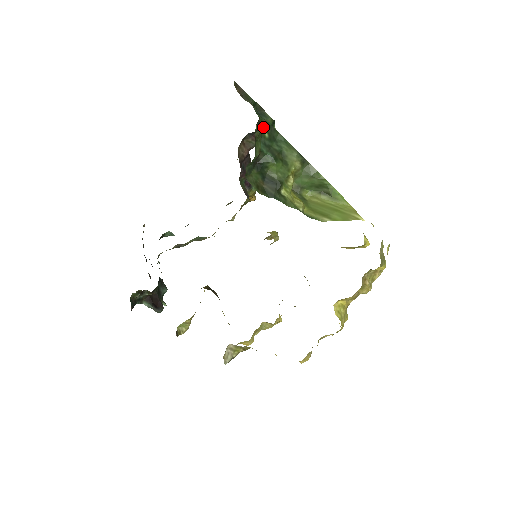
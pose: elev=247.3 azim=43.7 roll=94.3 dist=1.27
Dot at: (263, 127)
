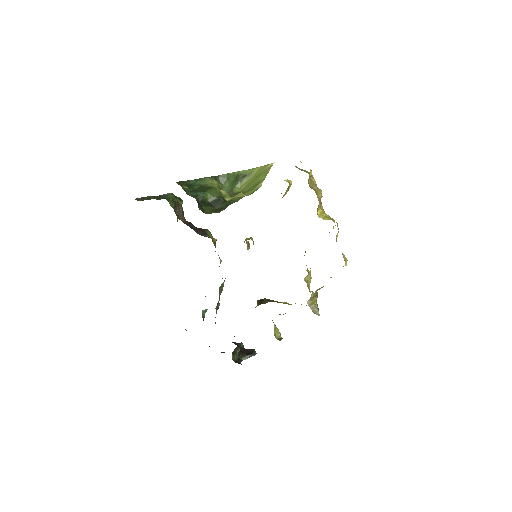
Dot at: occluded
